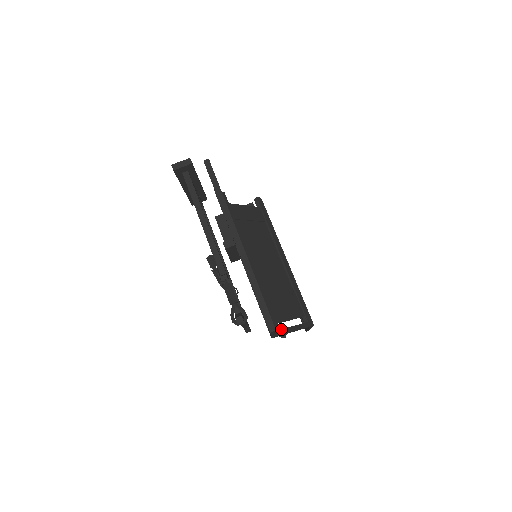
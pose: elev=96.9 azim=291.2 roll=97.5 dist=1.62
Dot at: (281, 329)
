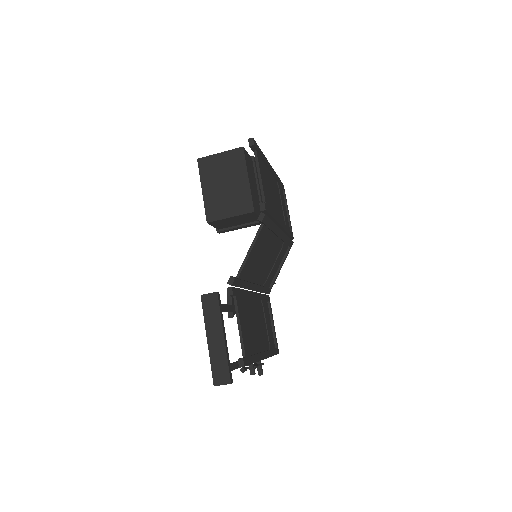
Dot at: (272, 286)
